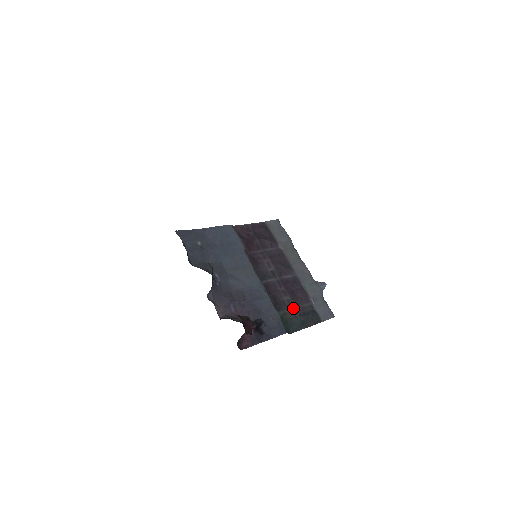
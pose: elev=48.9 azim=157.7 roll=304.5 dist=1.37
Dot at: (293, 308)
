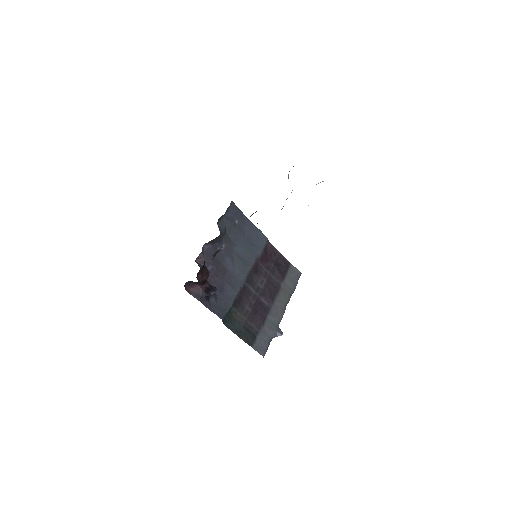
Dot at: (245, 318)
